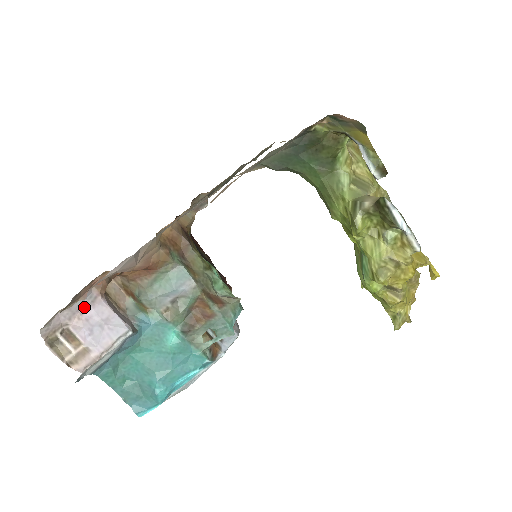
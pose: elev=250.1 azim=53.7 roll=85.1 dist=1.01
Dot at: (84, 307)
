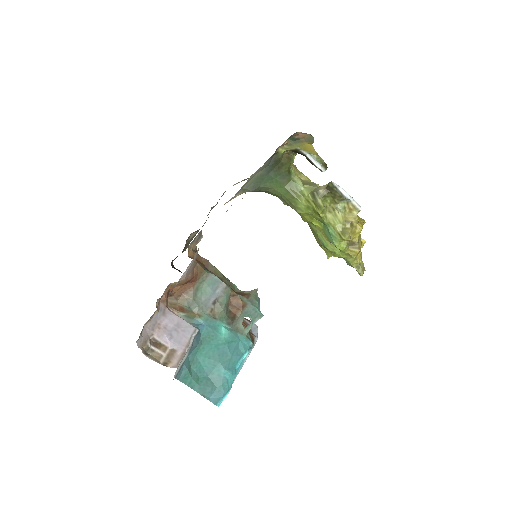
Dot at: (159, 319)
